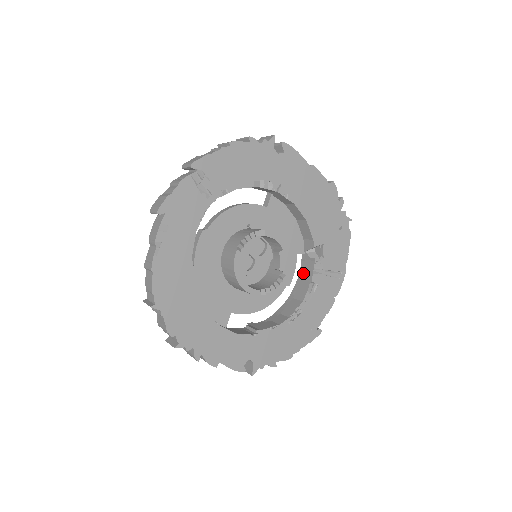
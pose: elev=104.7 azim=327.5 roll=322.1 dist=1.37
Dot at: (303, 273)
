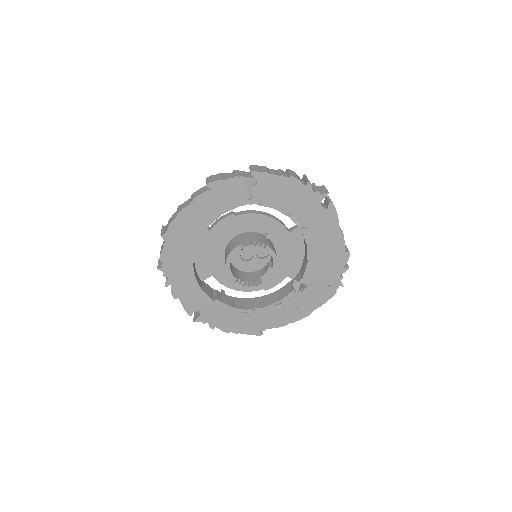
Dot at: (282, 291)
